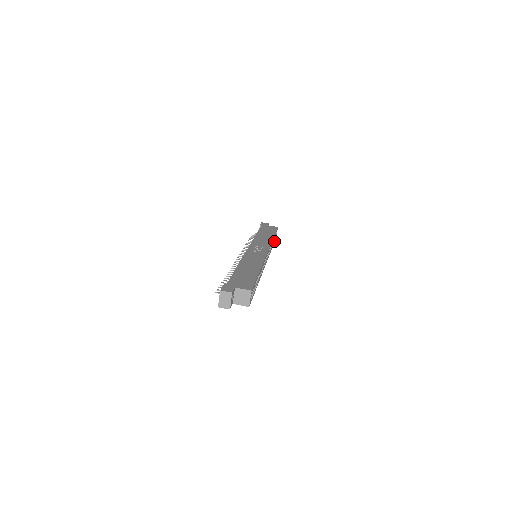
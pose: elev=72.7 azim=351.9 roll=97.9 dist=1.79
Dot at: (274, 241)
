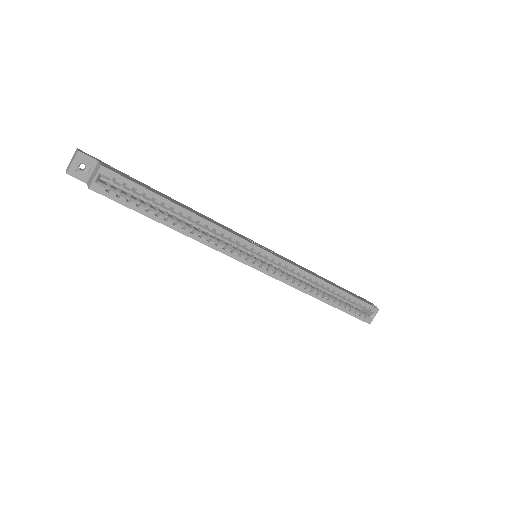
Dot at: (348, 311)
